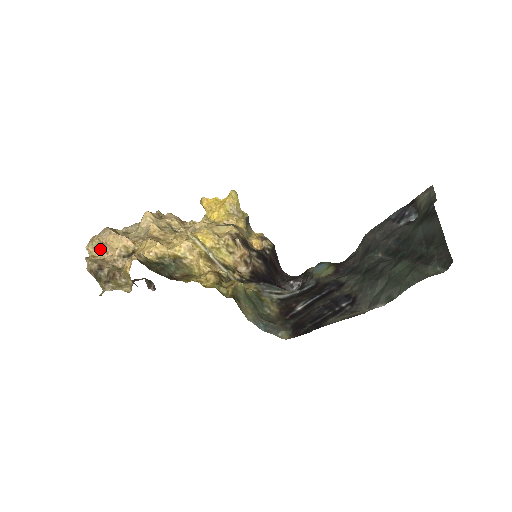
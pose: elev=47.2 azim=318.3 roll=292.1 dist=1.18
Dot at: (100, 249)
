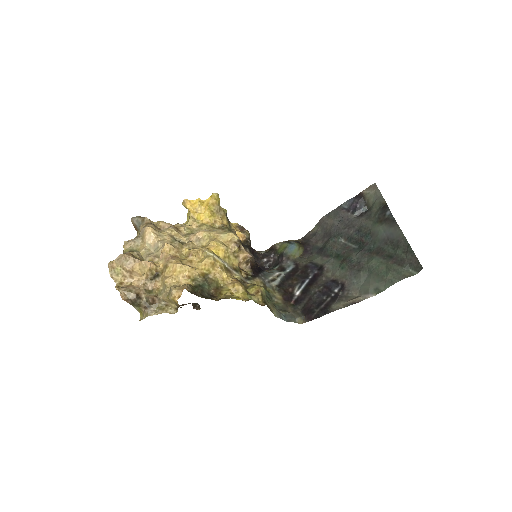
Dot at: (125, 275)
